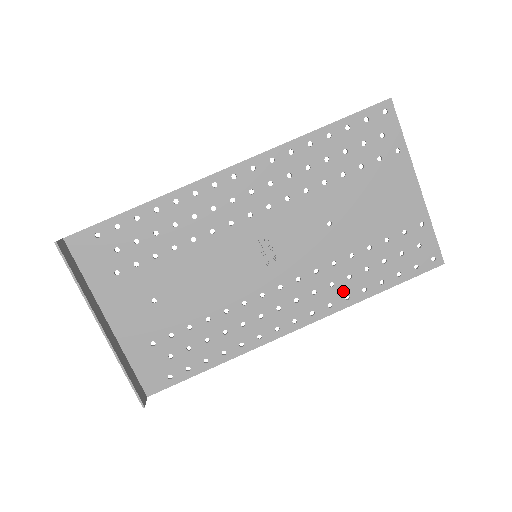
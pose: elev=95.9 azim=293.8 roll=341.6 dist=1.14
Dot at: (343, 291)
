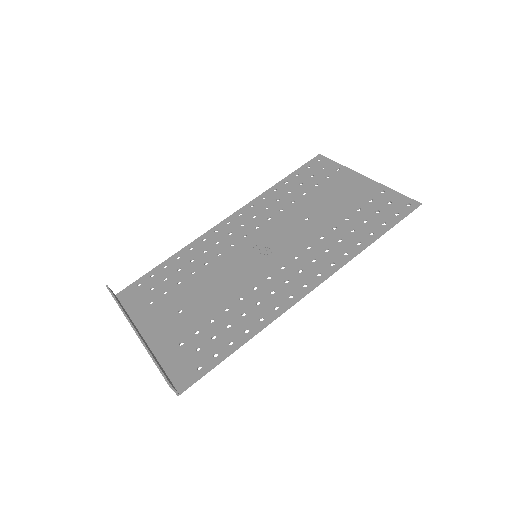
Dot at: (339, 251)
